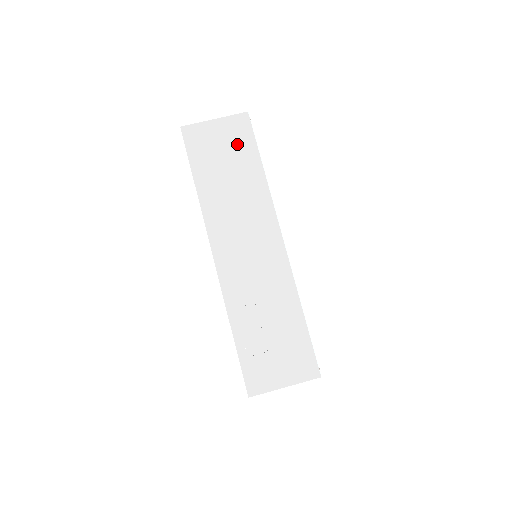
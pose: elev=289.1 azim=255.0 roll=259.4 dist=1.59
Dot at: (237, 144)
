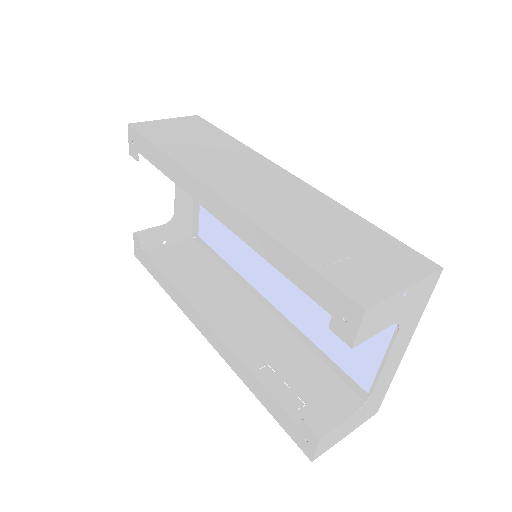
Dot at: (197, 129)
